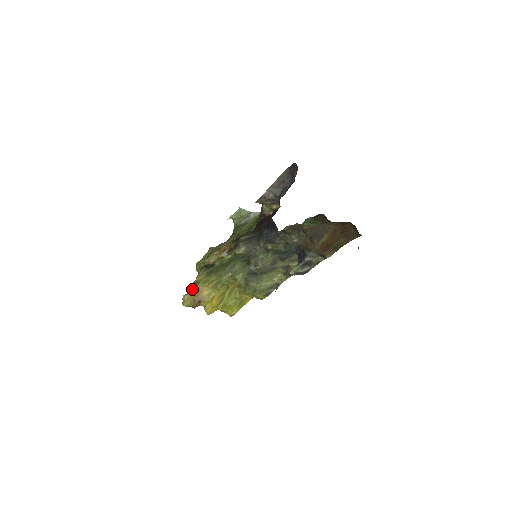
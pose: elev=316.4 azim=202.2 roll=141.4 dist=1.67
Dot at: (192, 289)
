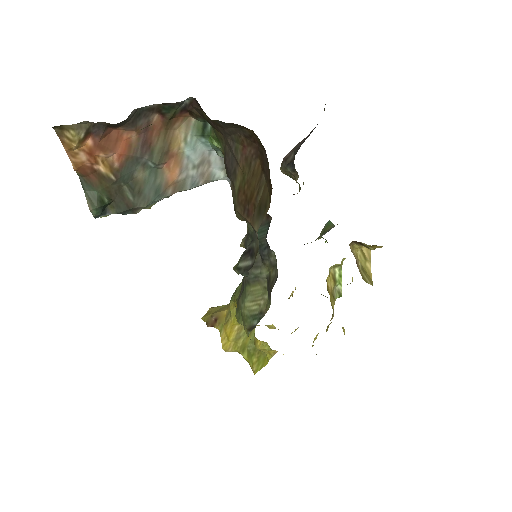
Dot at: (224, 305)
